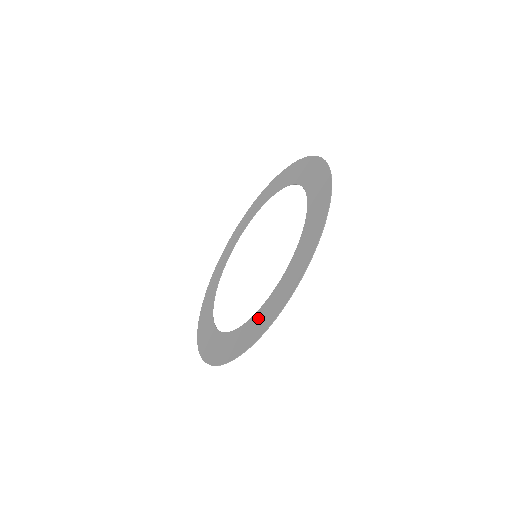
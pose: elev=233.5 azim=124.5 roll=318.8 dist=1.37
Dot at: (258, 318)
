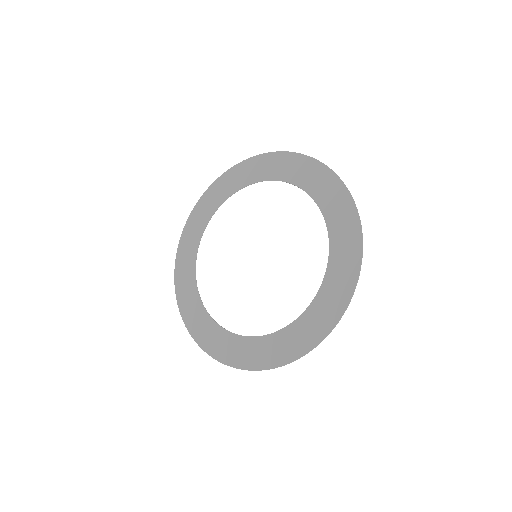
Dot at: (324, 301)
